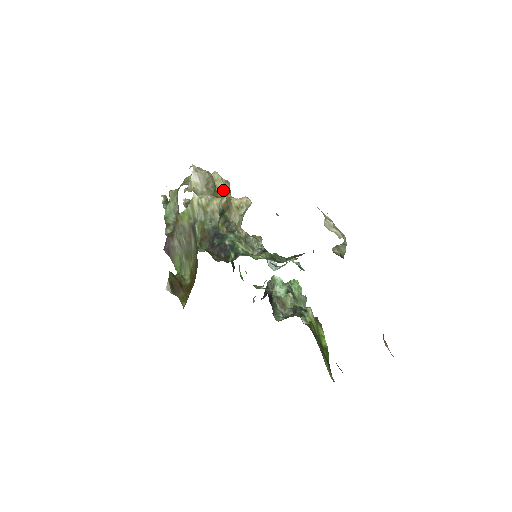
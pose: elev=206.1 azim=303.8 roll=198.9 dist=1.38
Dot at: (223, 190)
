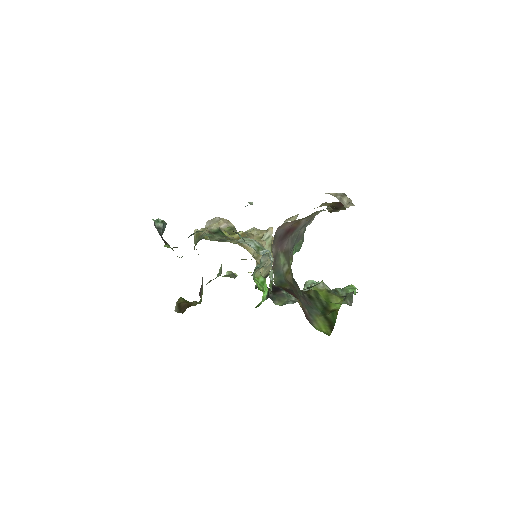
Dot at: occluded
